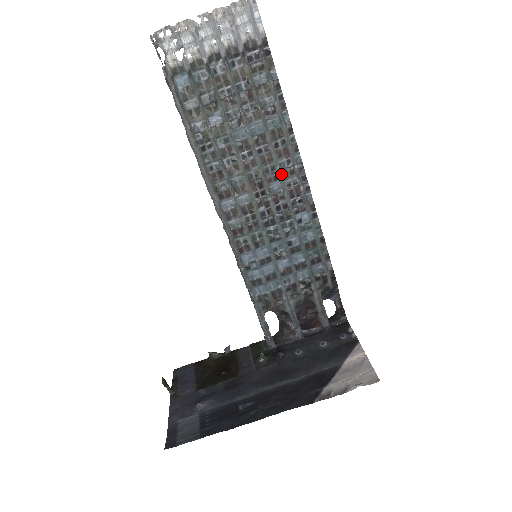
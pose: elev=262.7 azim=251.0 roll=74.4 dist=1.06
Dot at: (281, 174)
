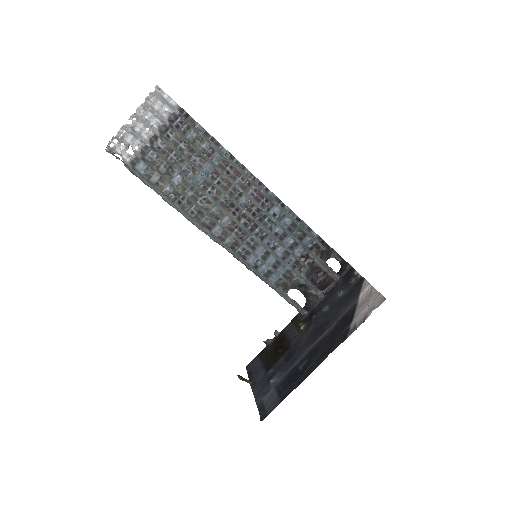
Dot at: (242, 190)
